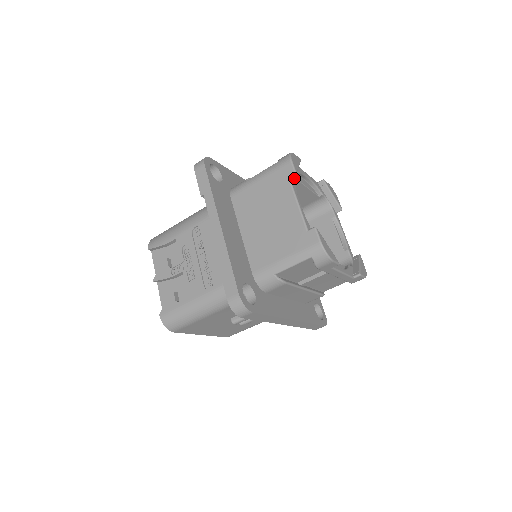
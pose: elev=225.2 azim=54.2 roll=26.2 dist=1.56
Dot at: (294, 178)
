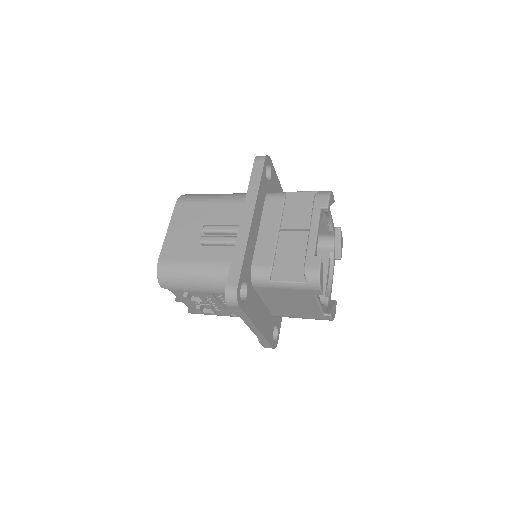
Dot at: occluded
